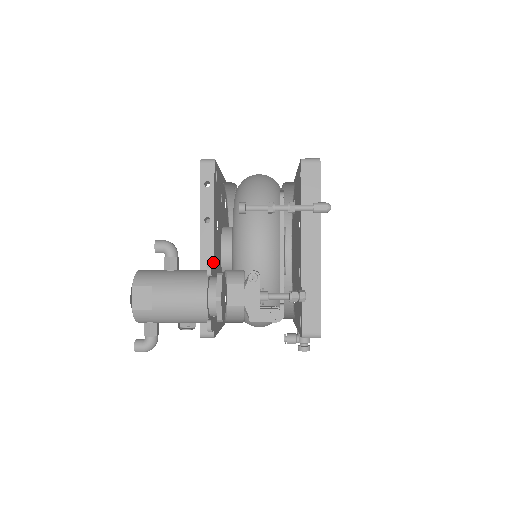
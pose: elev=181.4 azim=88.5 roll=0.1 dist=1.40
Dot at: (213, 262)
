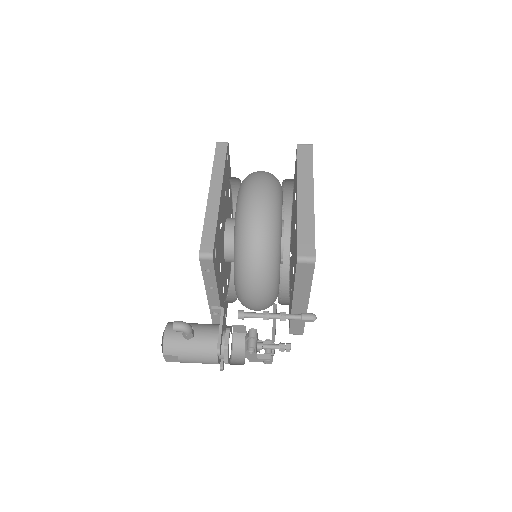
Dot at: (219, 306)
